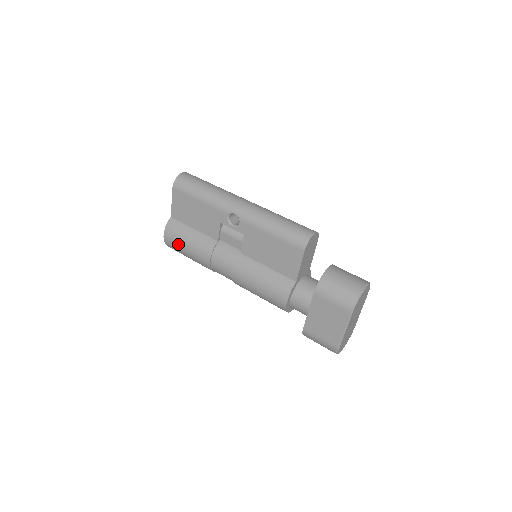
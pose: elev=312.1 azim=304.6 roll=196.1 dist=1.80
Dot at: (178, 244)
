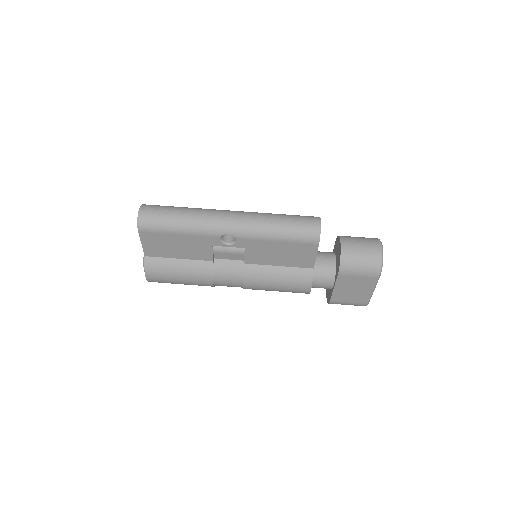
Dot at: (168, 279)
